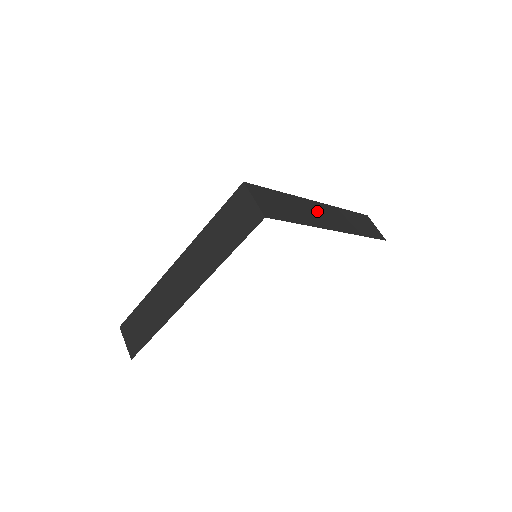
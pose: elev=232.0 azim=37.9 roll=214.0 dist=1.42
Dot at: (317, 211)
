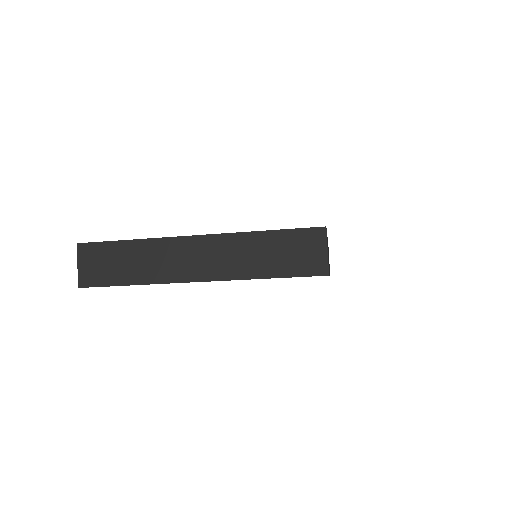
Dot at: occluded
